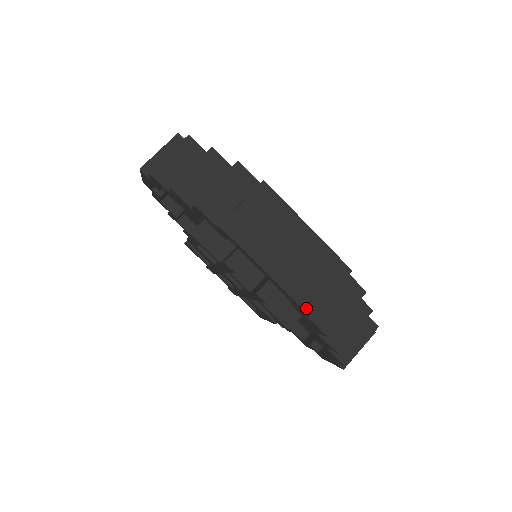
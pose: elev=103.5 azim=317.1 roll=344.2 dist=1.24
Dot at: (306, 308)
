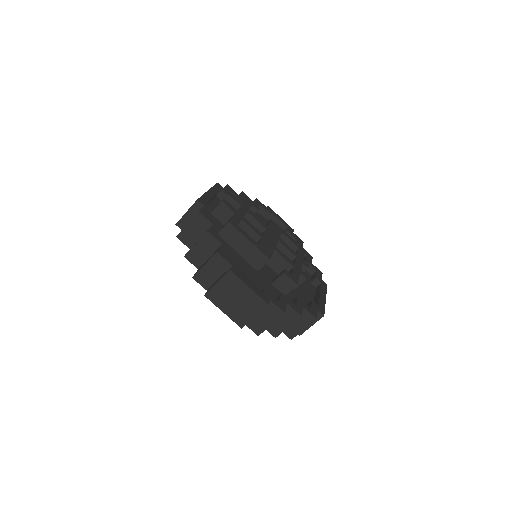
Dot at: occluded
